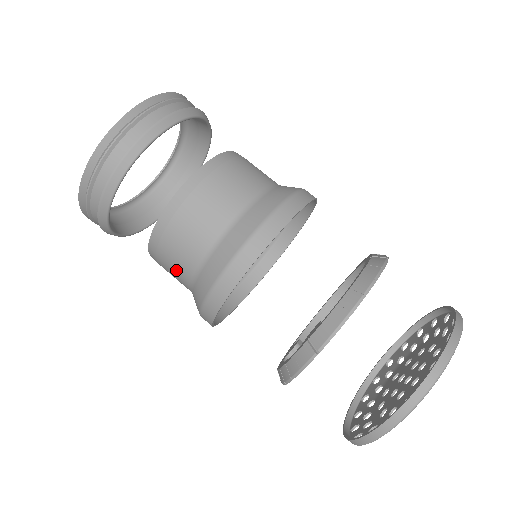
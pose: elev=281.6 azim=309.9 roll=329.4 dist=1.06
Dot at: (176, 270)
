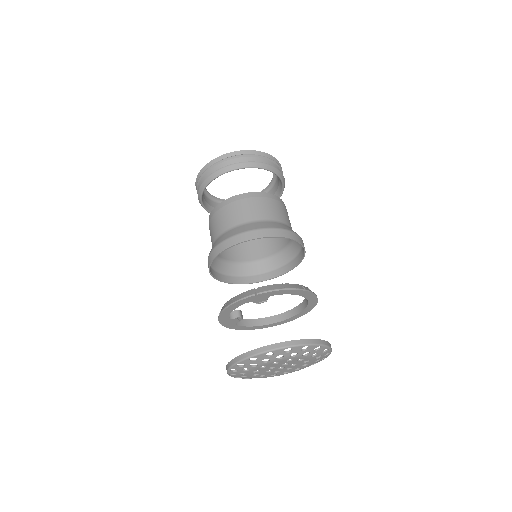
Dot at: (219, 224)
